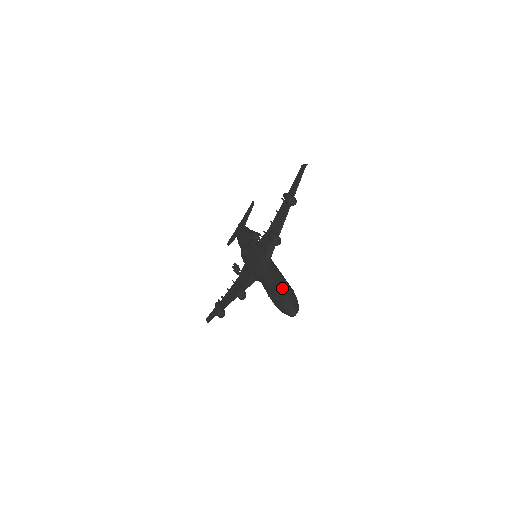
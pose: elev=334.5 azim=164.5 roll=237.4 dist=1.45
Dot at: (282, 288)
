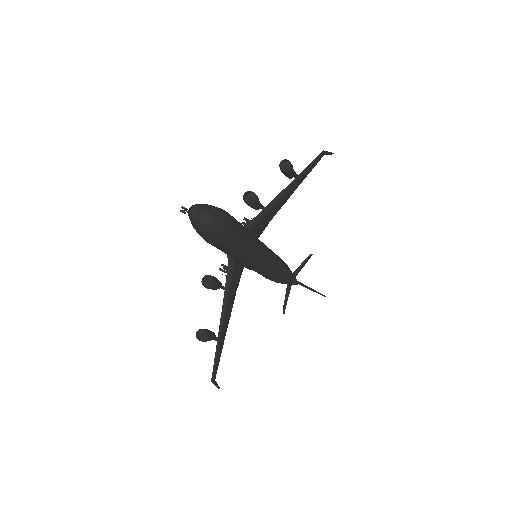
Dot at: occluded
